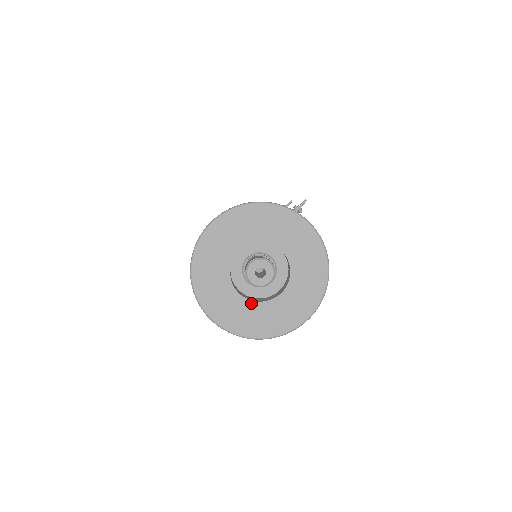
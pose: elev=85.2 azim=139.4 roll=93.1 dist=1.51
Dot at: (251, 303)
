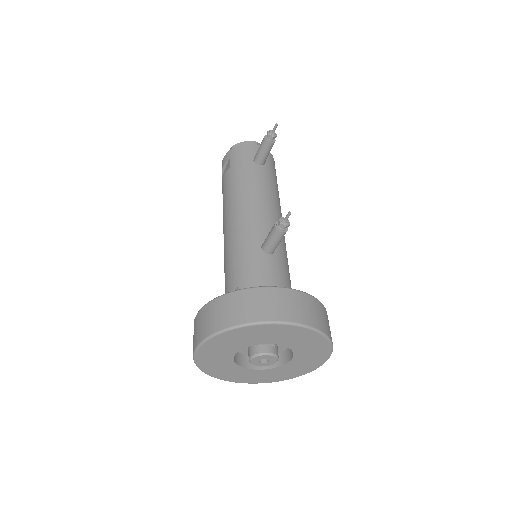
Dot at: (265, 370)
